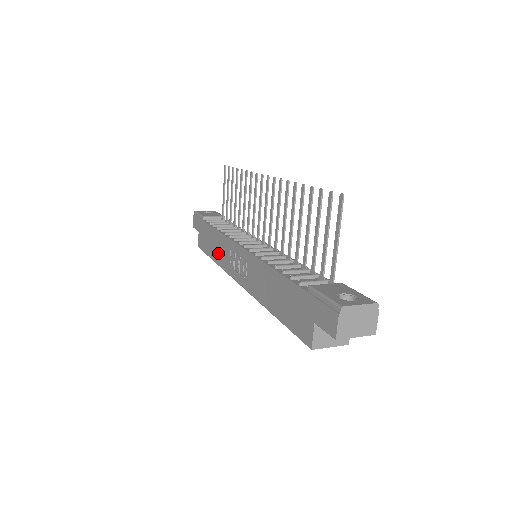
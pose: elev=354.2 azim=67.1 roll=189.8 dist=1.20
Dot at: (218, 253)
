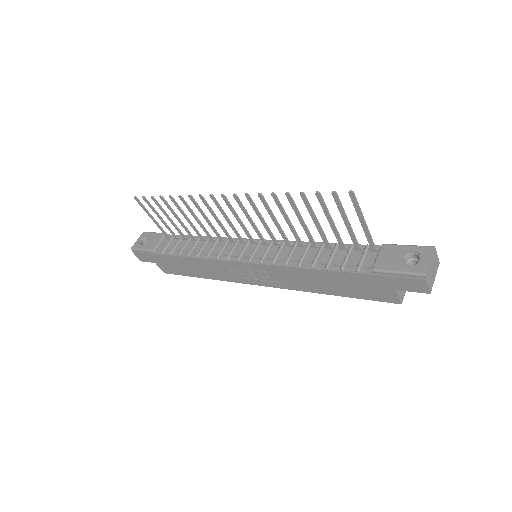
Dot at: (208, 272)
